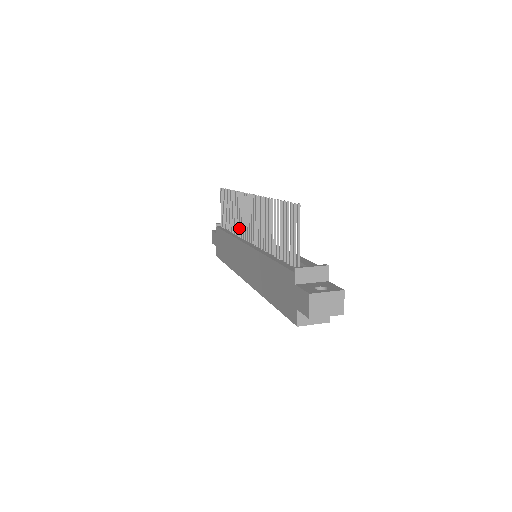
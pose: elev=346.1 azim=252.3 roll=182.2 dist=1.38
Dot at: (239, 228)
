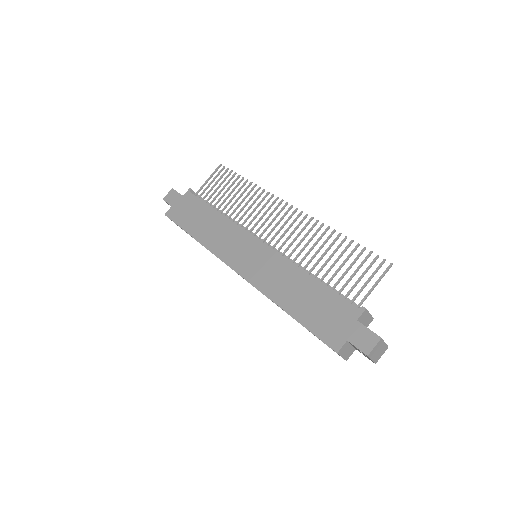
Dot at: (245, 219)
